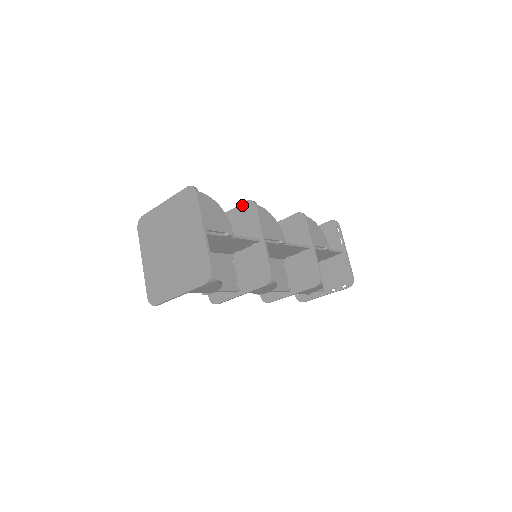
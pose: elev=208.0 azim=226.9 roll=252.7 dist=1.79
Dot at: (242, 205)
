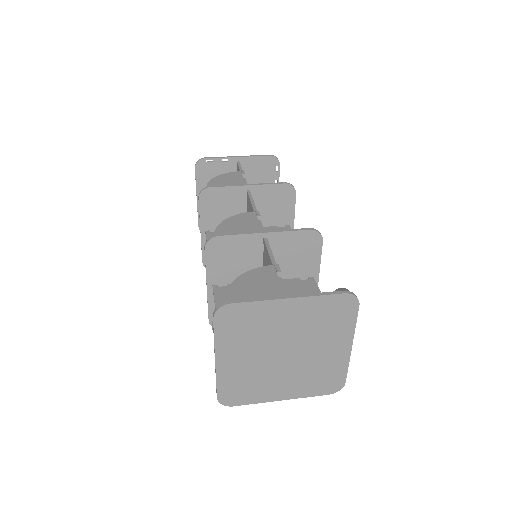
Dot at: (302, 233)
